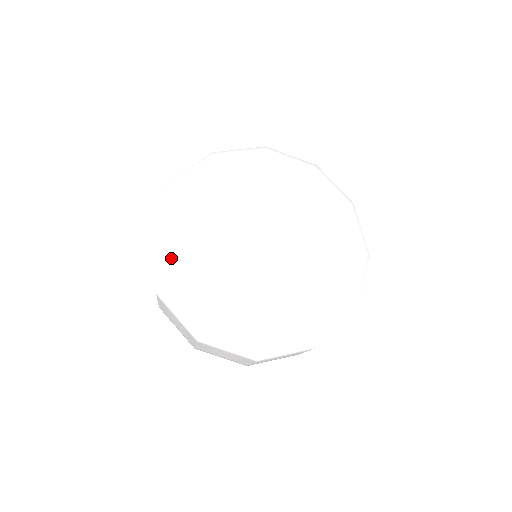
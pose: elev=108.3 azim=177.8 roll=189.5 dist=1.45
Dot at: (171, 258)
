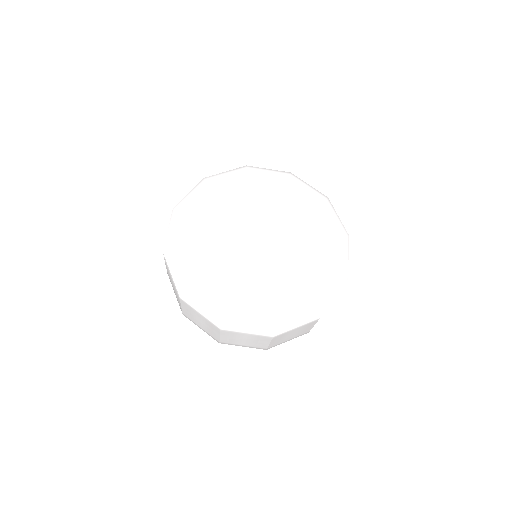
Dot at: (210, 299)
